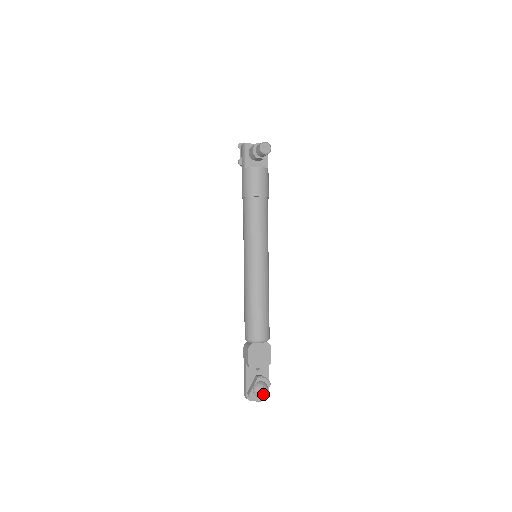
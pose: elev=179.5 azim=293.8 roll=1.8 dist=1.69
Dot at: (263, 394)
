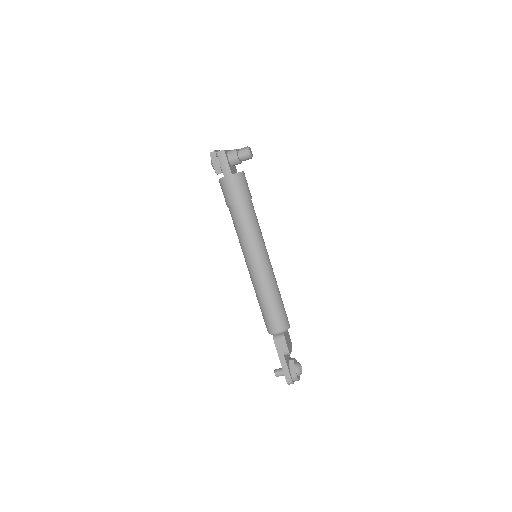
Dot at: occluded
